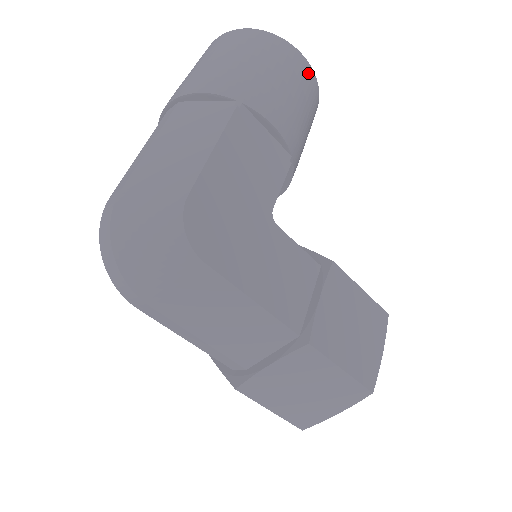
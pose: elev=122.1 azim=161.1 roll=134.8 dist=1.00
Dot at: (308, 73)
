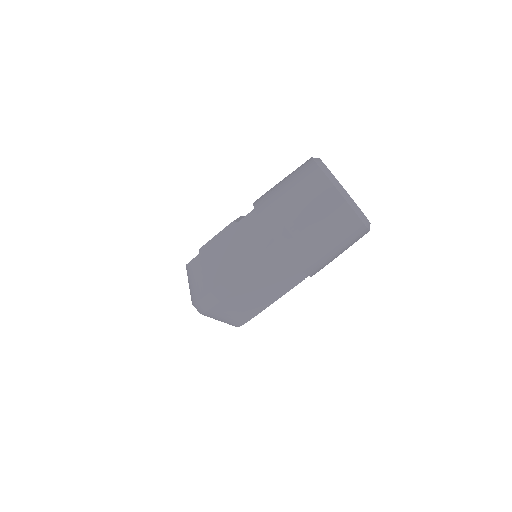
Dot at: occluded
